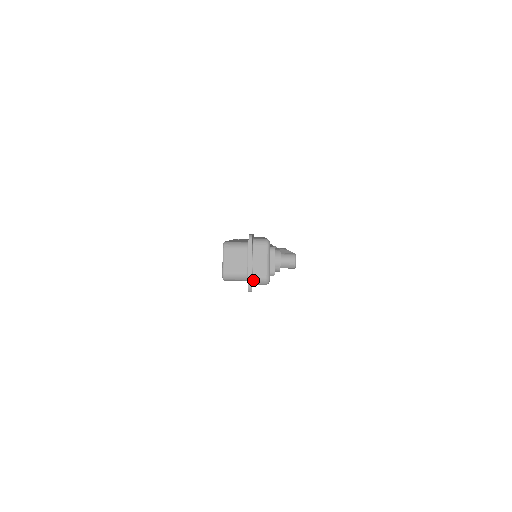
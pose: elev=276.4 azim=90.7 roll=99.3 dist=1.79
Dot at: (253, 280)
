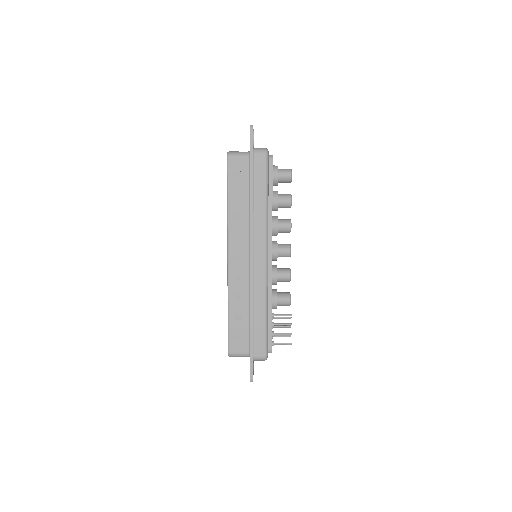
Dot at: (254, 148)
